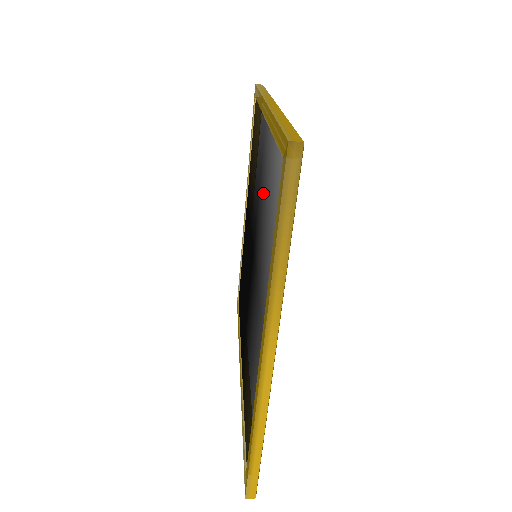
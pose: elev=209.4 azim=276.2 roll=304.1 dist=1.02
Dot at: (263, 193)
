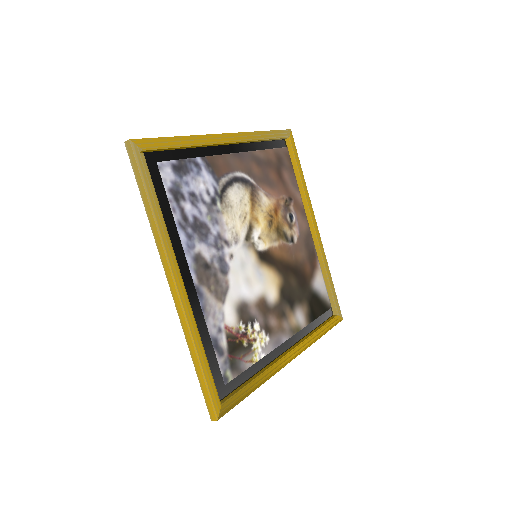
Dot at: occluded
